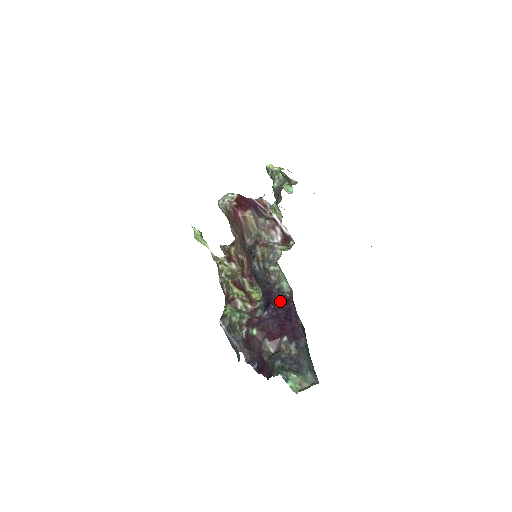
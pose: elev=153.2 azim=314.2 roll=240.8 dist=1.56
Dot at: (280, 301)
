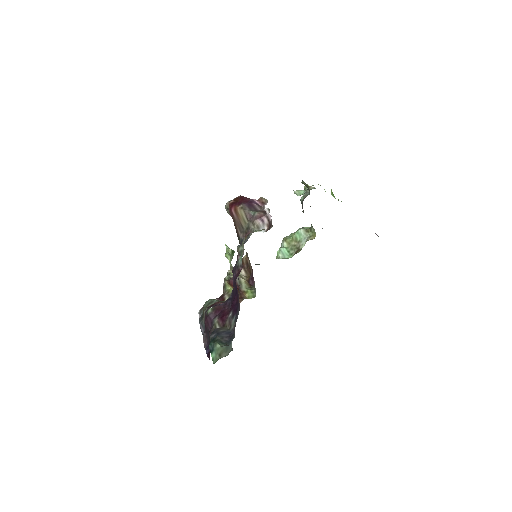
Dot at: (235, 276)
